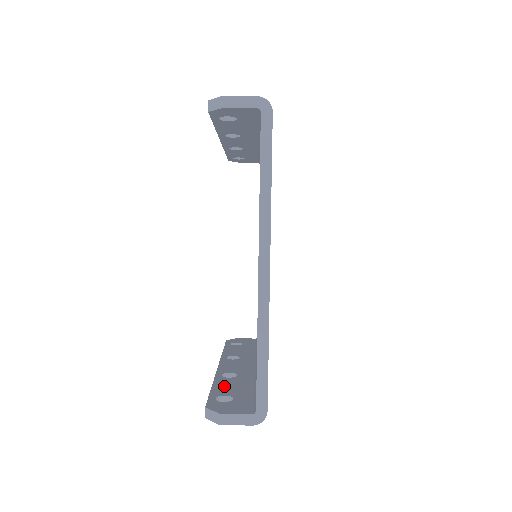
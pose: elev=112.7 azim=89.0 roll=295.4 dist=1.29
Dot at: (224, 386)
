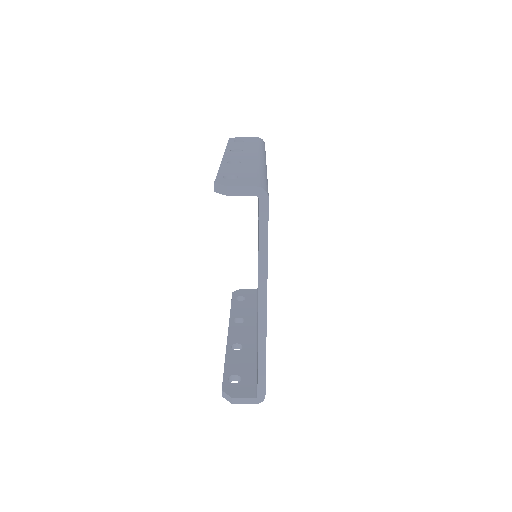
Dot at: (234, 362)
